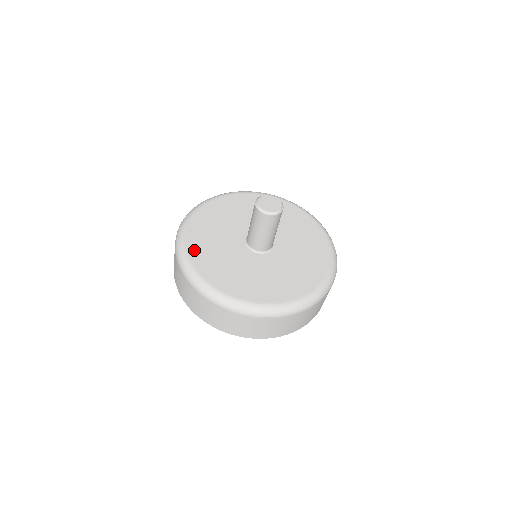
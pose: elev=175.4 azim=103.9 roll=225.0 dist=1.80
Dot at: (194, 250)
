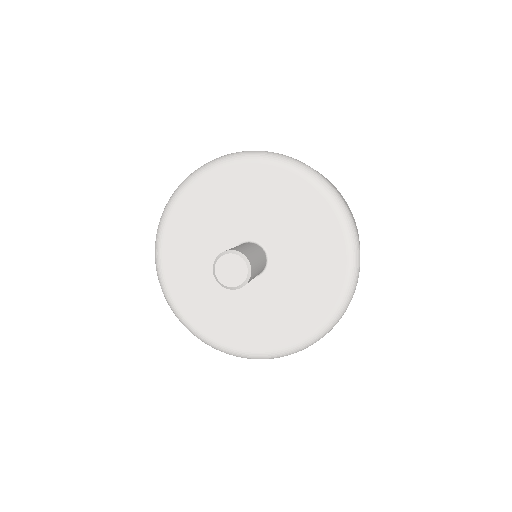
Dot at: (169, 251)
